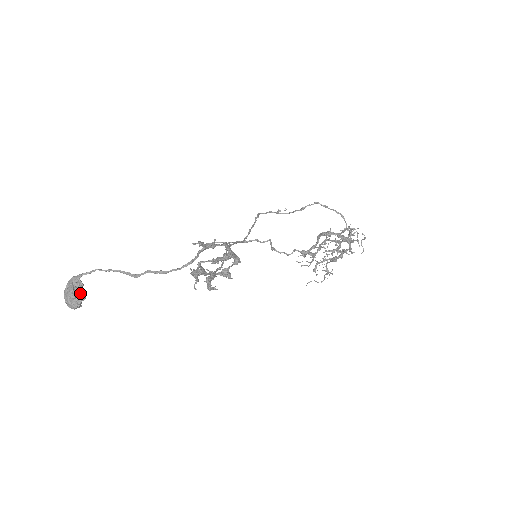
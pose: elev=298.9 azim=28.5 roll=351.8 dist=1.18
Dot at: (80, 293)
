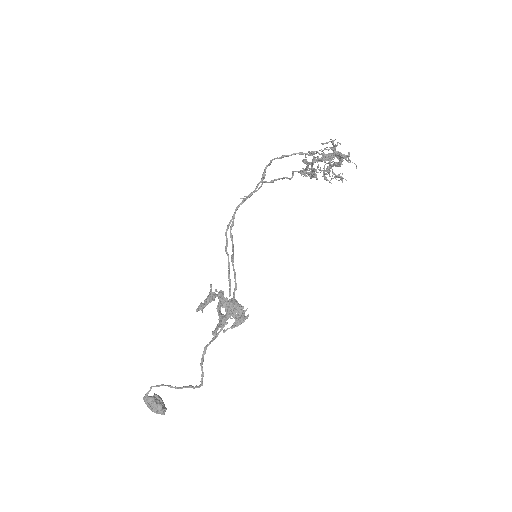
Dot at: (157, 407)
